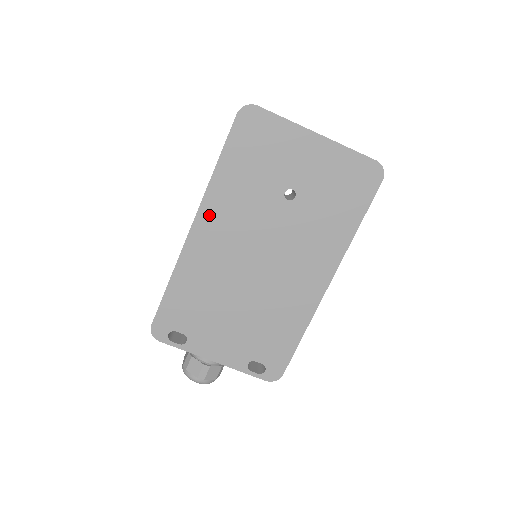
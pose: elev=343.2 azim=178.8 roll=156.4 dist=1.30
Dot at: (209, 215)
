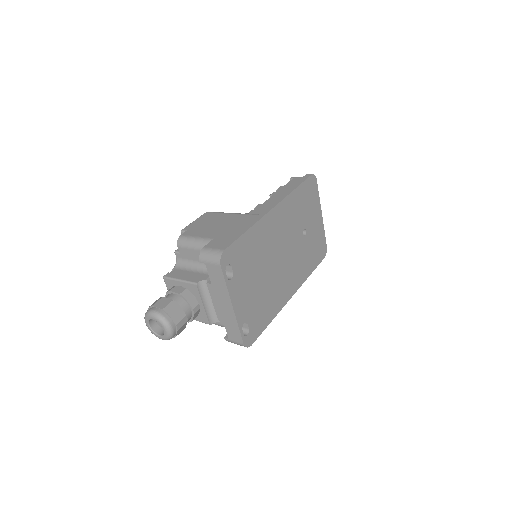
Dot at: (282, 209)
